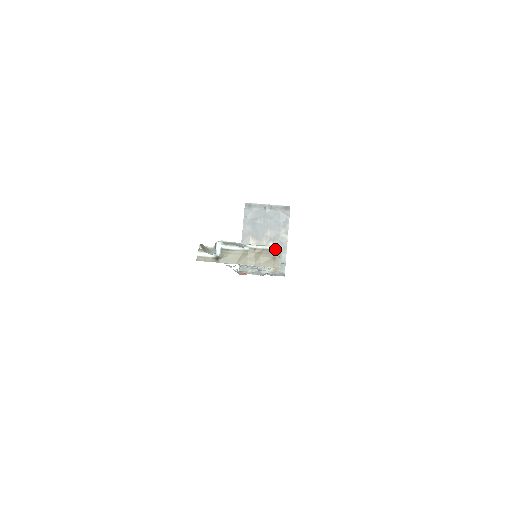
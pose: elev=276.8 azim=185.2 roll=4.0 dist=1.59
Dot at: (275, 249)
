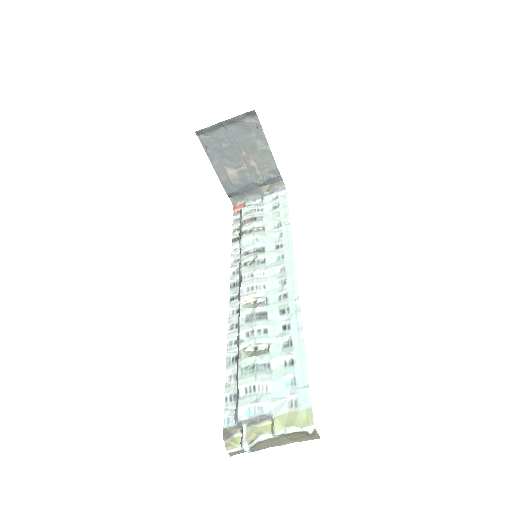
Dot at: (307, 432)
